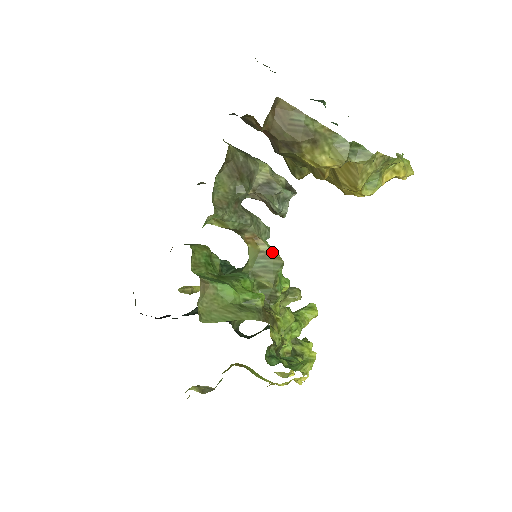
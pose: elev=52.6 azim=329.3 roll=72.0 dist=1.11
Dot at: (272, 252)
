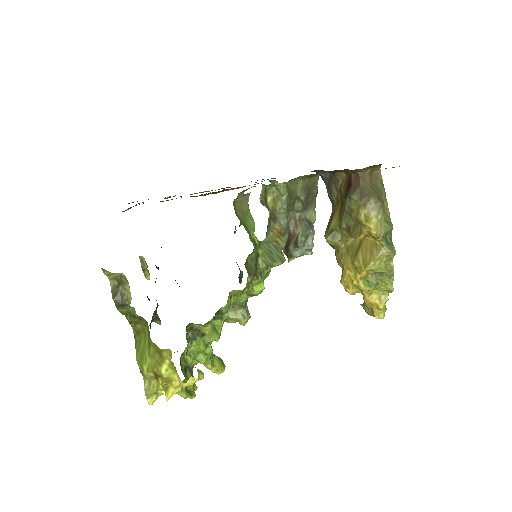
Dot at: occluded
